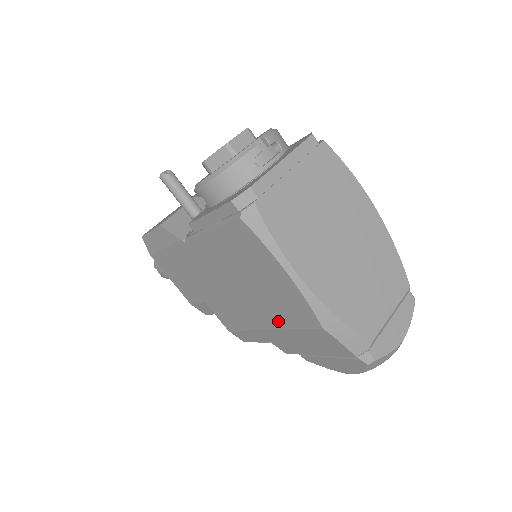
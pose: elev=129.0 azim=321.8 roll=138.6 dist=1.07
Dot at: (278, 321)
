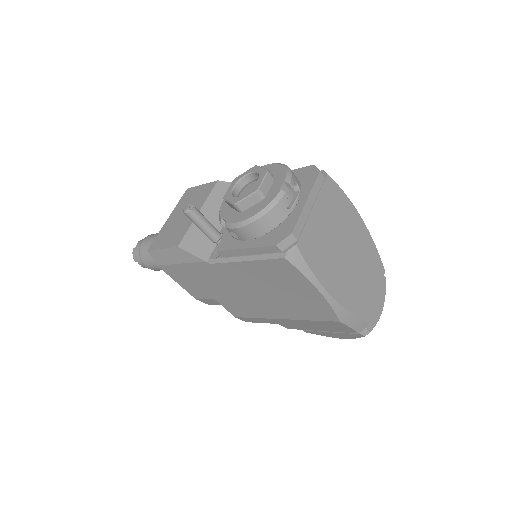
Dot at: (296, 315)
